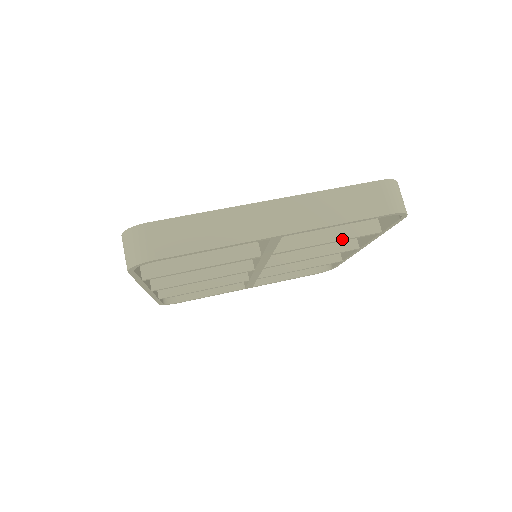
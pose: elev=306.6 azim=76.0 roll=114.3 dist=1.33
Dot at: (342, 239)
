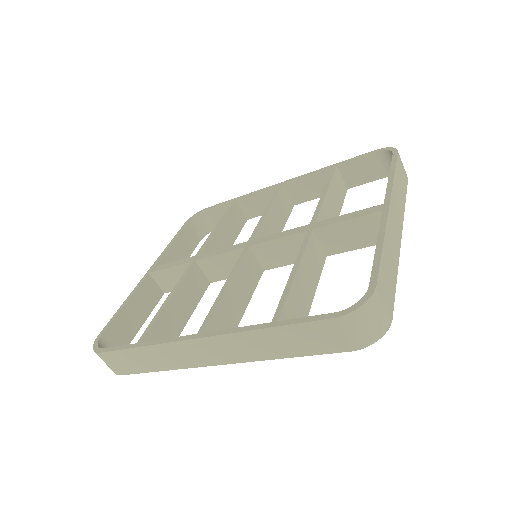
Dot at: (341, 208)
